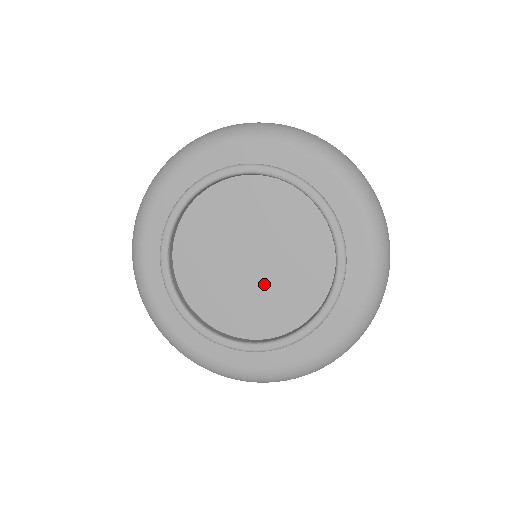
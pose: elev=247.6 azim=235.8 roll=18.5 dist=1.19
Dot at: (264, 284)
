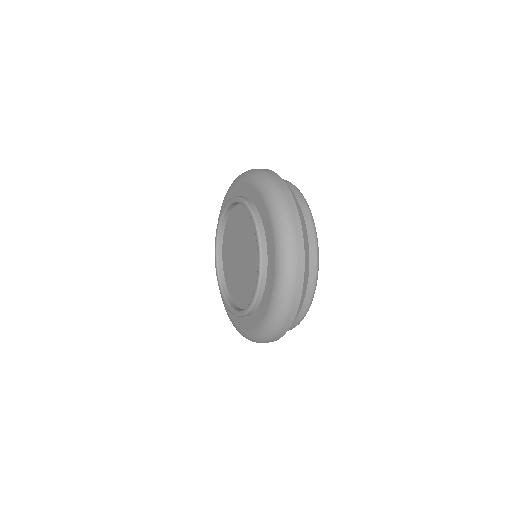
Dot at: (244, 274)
